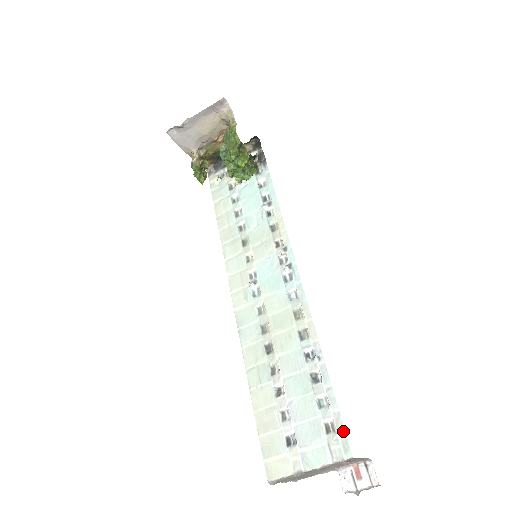
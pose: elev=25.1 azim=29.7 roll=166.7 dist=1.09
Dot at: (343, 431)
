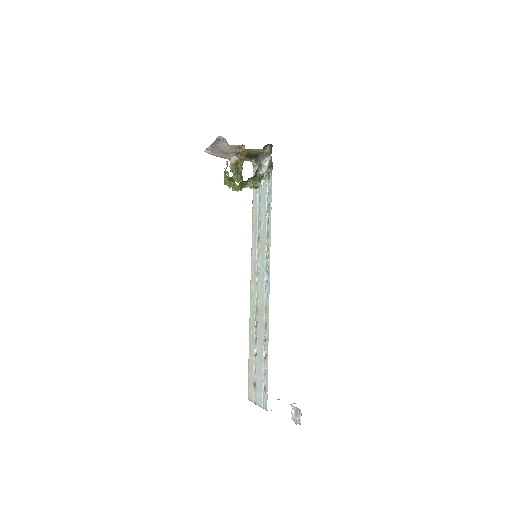
Dot at: (267, 394)
